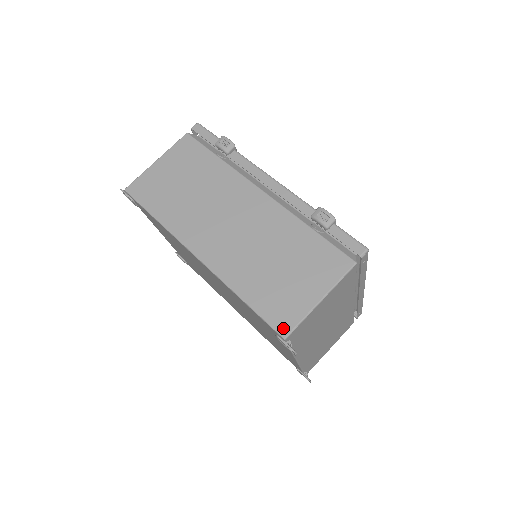
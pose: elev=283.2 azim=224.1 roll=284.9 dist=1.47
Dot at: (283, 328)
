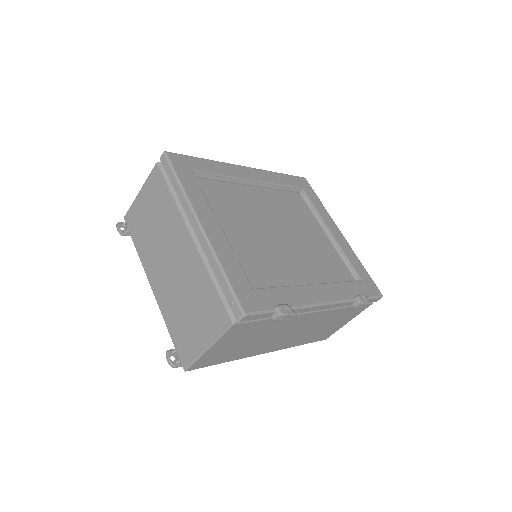
Dot at: (326, 338)
